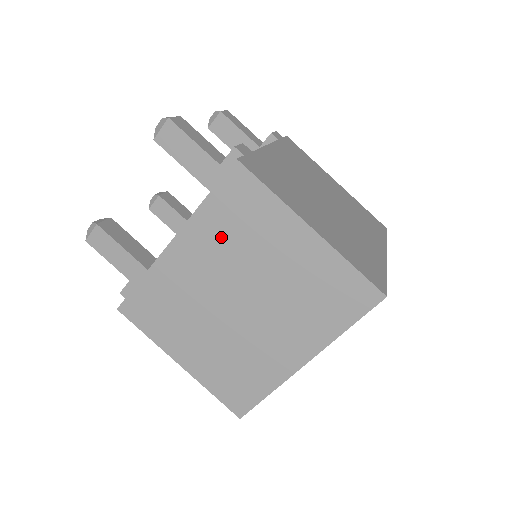
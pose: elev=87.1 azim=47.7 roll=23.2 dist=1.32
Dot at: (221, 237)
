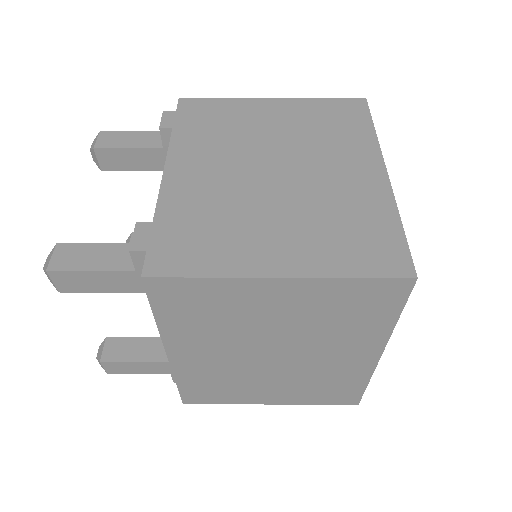
Dot at: (203, 330)
